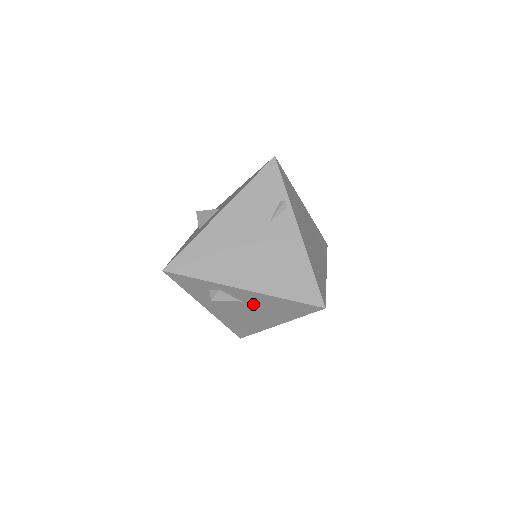
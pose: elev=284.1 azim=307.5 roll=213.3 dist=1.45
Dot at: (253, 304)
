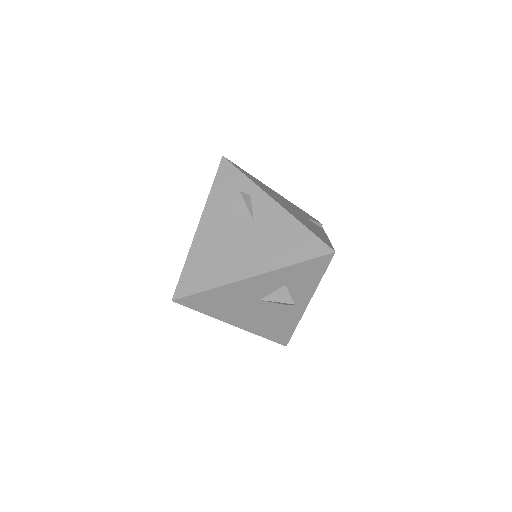
Dot at: (262, 228)
